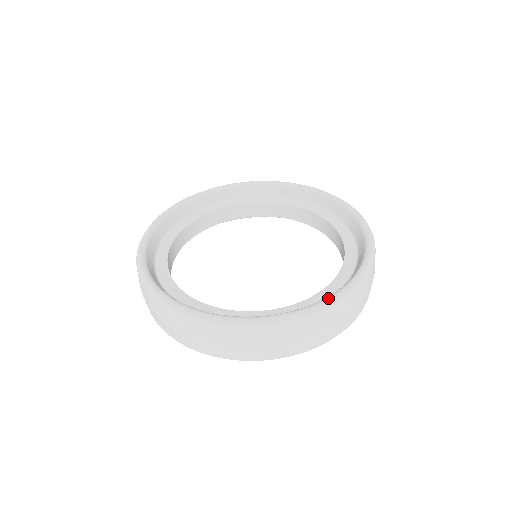
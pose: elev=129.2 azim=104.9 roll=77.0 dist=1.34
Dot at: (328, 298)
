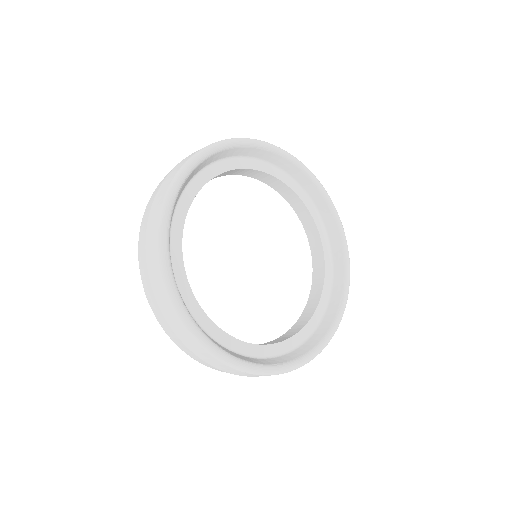
Dot at: (346, 296)
